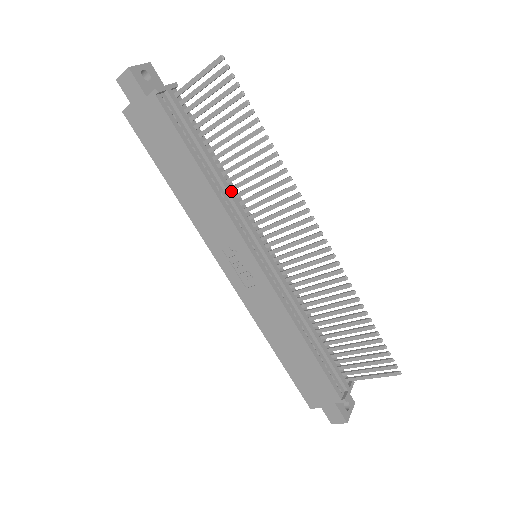
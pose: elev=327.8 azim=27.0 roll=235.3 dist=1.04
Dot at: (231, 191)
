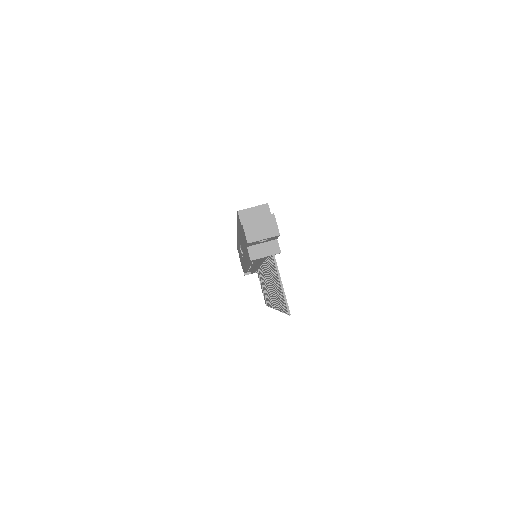
Dot at: occluded
